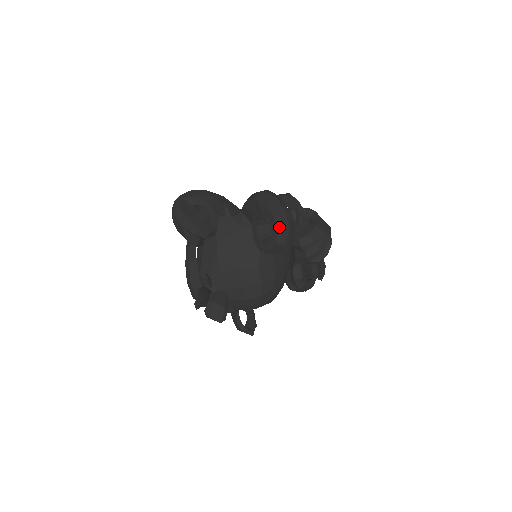
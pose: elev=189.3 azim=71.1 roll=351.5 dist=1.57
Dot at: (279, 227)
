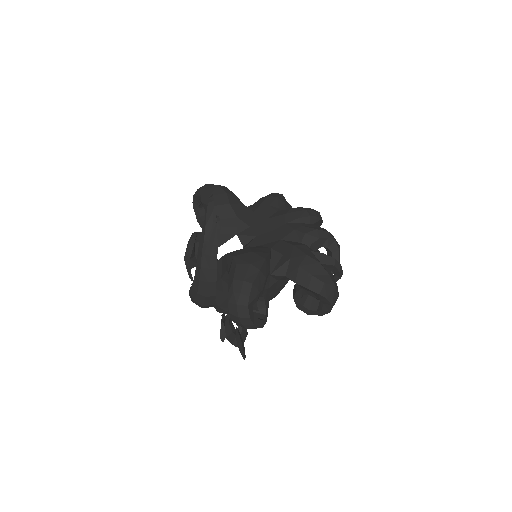
Dot at: occluded
